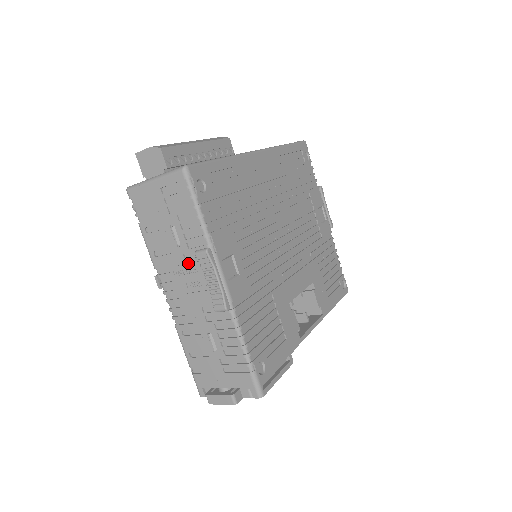
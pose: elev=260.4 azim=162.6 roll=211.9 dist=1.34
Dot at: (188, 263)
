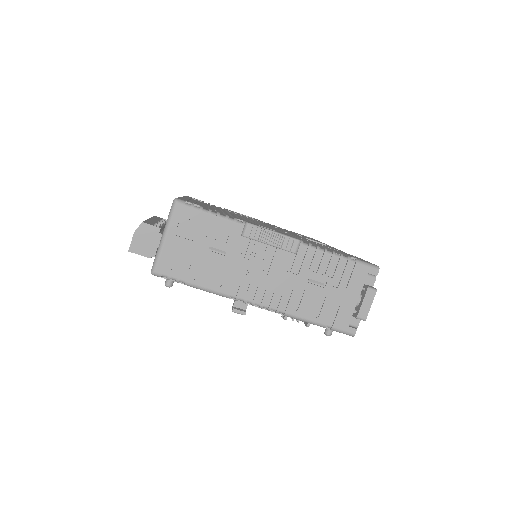
Dot at: (244, 256)
